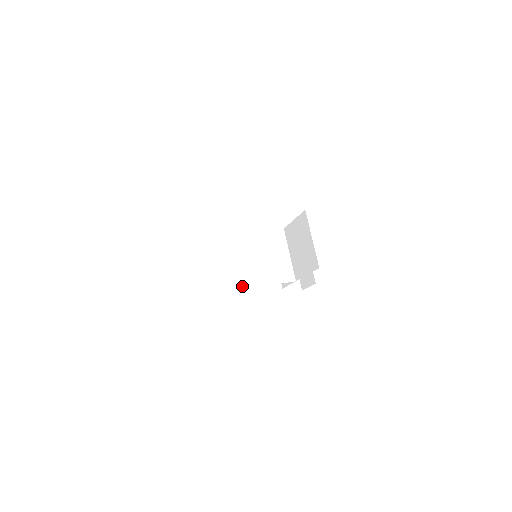
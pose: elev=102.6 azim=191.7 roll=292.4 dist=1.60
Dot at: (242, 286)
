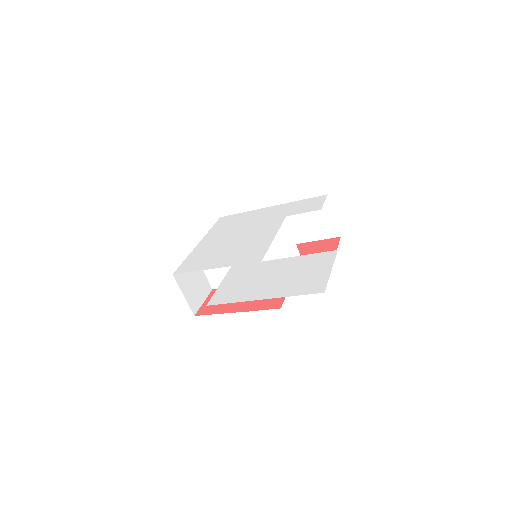
Dot at: occluded
